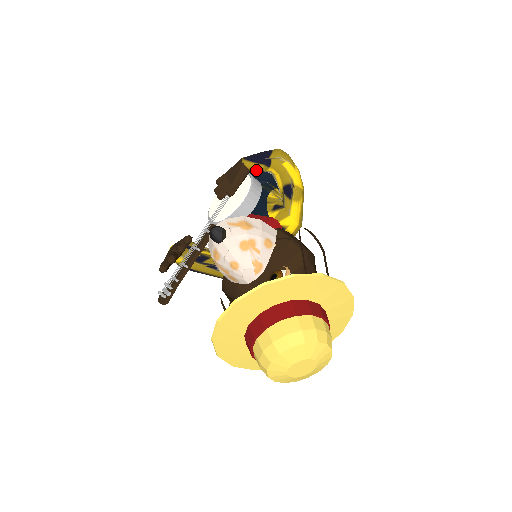
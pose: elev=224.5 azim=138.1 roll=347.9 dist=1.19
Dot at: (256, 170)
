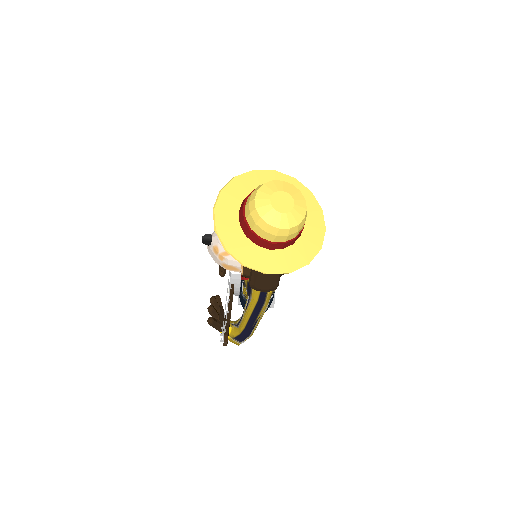
Dot at: occluded
